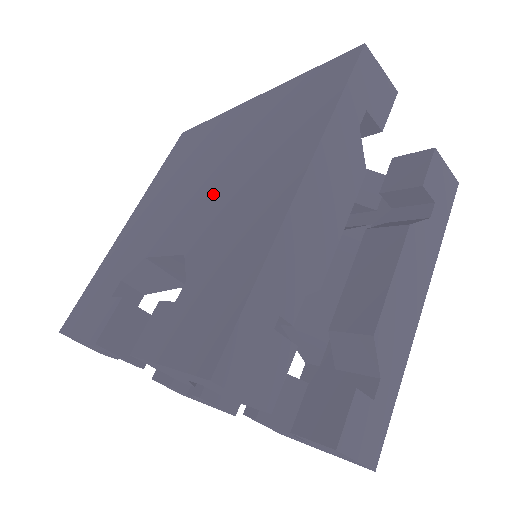
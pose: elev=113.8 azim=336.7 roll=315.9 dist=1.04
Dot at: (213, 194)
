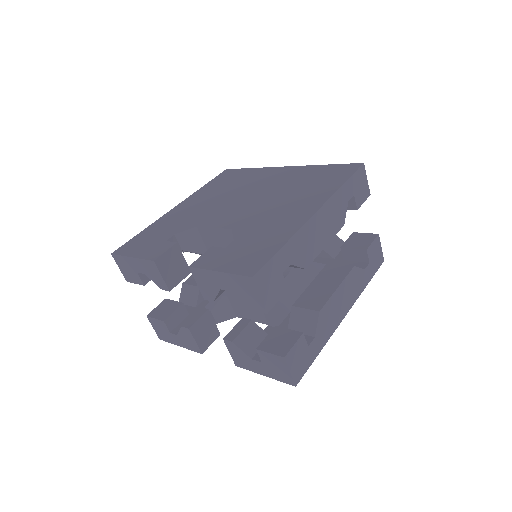
Dot at: (255, 206)
